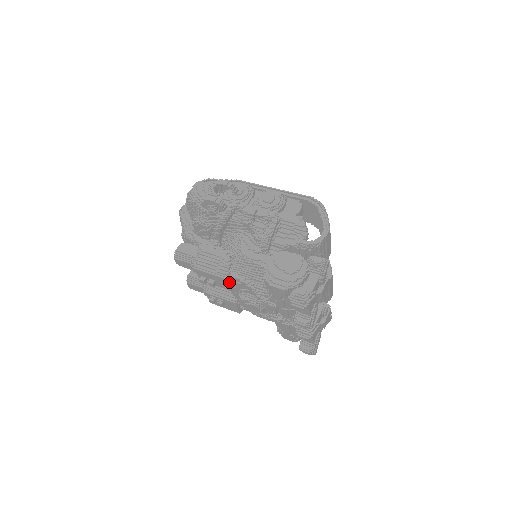
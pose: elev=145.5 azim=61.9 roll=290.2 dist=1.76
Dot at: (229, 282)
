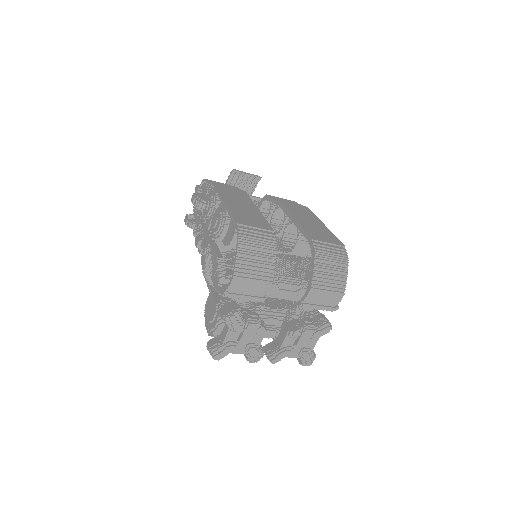
Dot at: occluded
